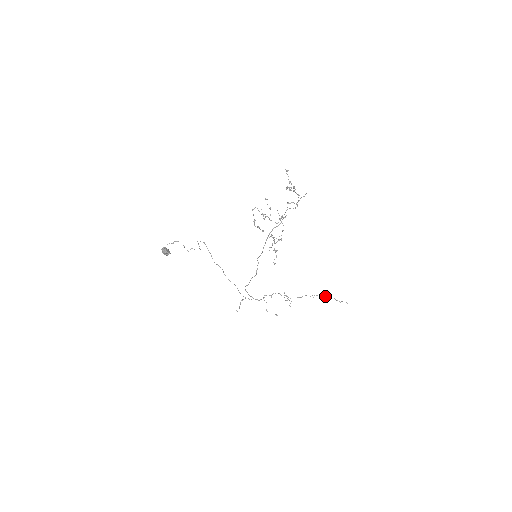
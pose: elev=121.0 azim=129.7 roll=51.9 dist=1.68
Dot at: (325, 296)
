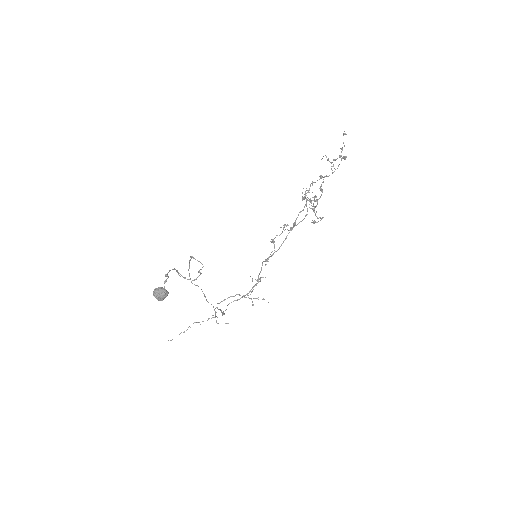
Dot at: occluded
